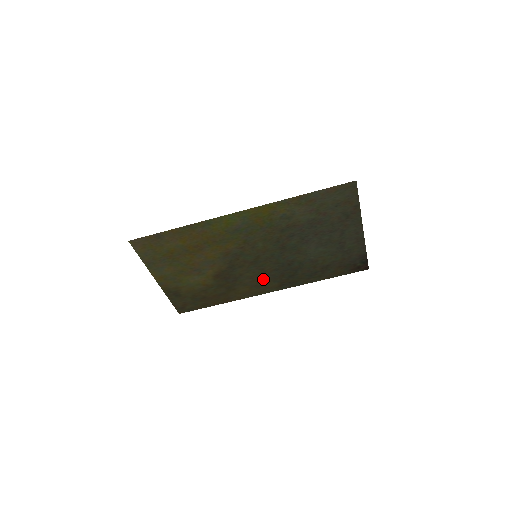
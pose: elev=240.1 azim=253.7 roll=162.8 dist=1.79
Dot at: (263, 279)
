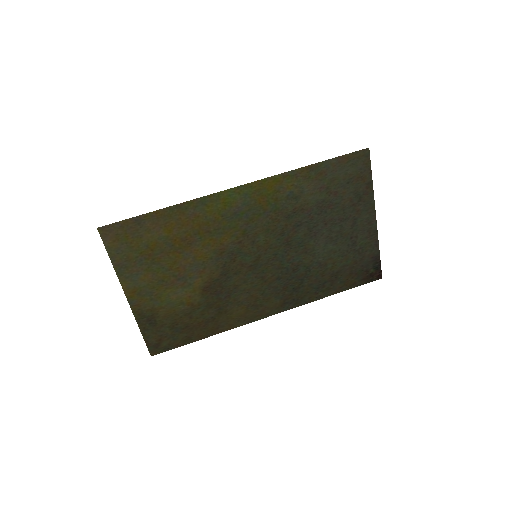
Dot at: (262, 294)
